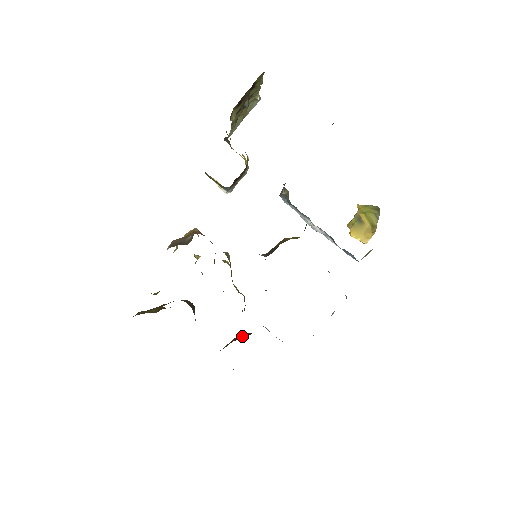
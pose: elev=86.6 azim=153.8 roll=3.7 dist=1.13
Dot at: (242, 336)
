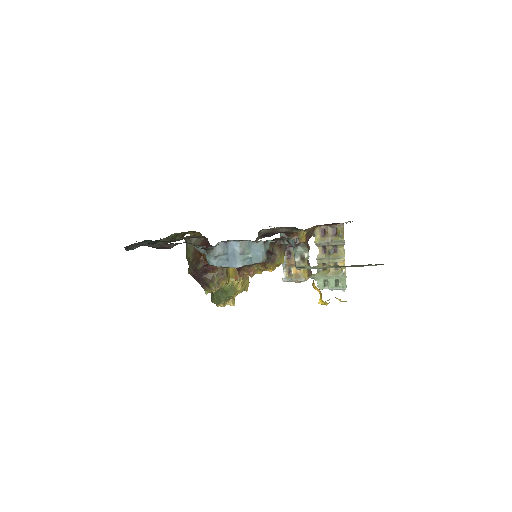
Dot at: occluded
